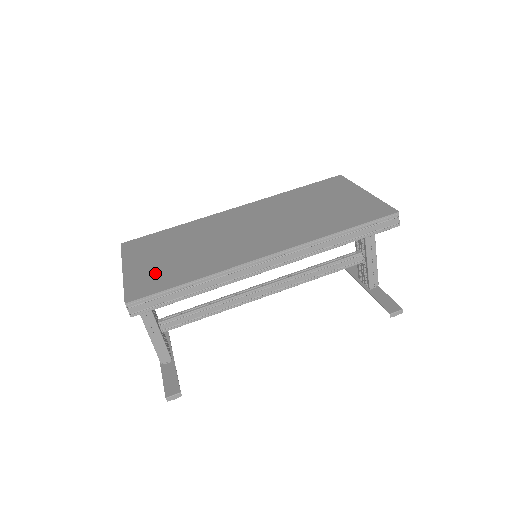
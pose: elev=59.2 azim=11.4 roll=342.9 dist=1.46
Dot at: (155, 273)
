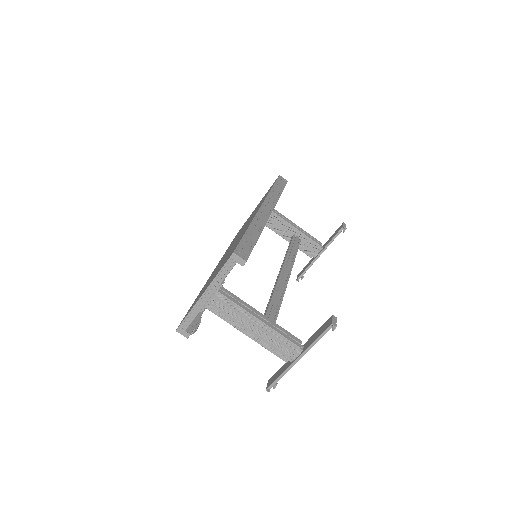
Dot at: occluded
